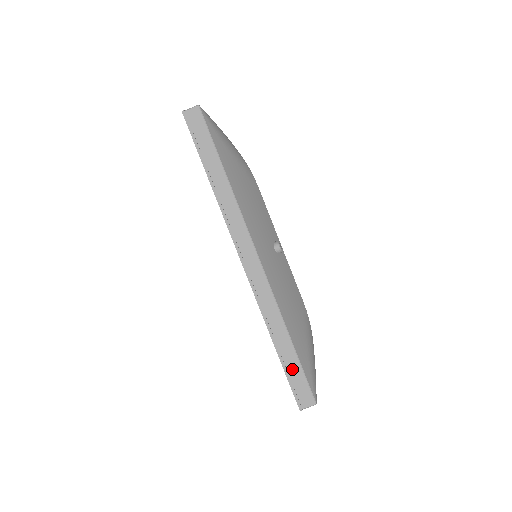
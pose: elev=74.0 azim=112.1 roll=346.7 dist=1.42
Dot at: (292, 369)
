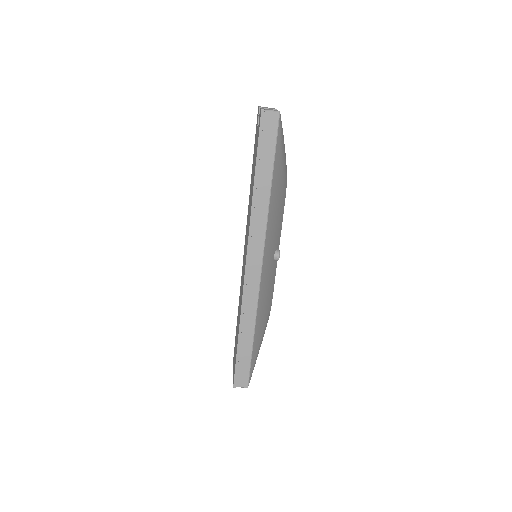
Dot at: (243, 358)
